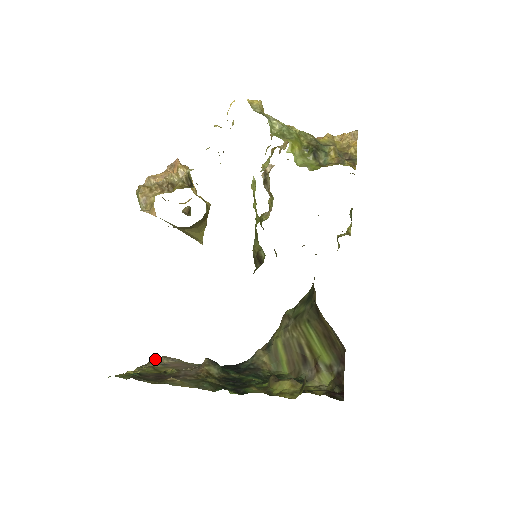
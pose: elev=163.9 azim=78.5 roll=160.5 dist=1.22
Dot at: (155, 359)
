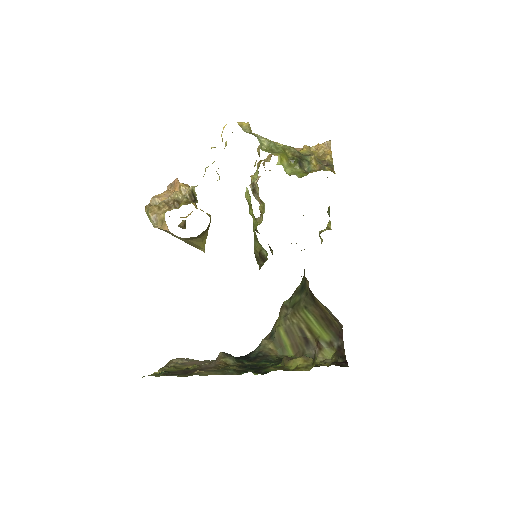
Dot at: (171, 361)
